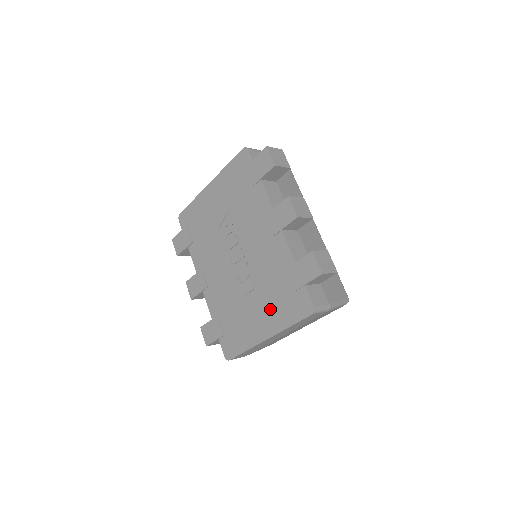
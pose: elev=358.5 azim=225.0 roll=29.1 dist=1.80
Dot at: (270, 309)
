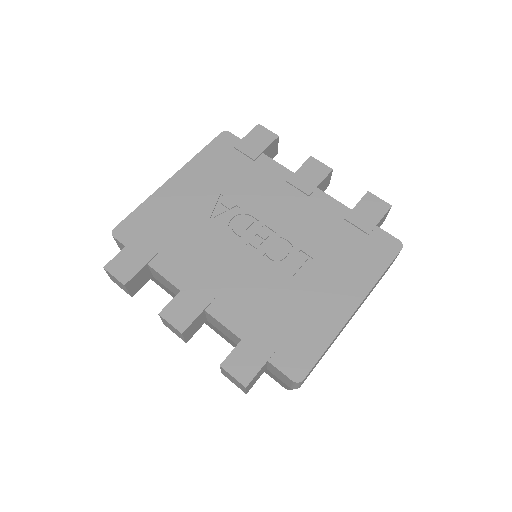
Dot at: (343, 271)
